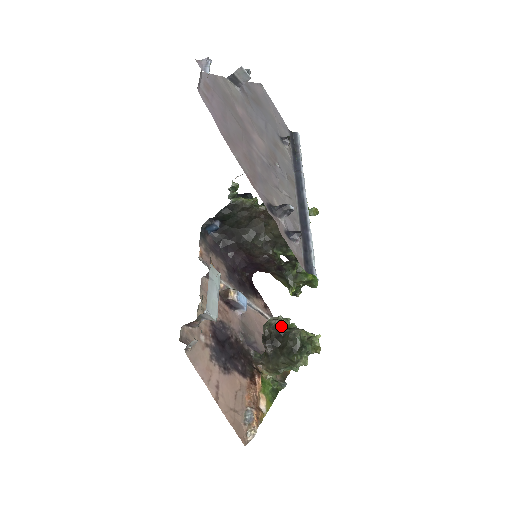
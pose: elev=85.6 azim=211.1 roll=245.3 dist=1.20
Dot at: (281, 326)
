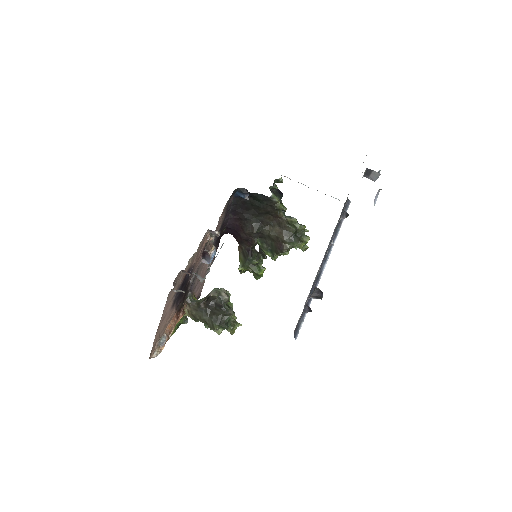
Dot at: (226, 303)
